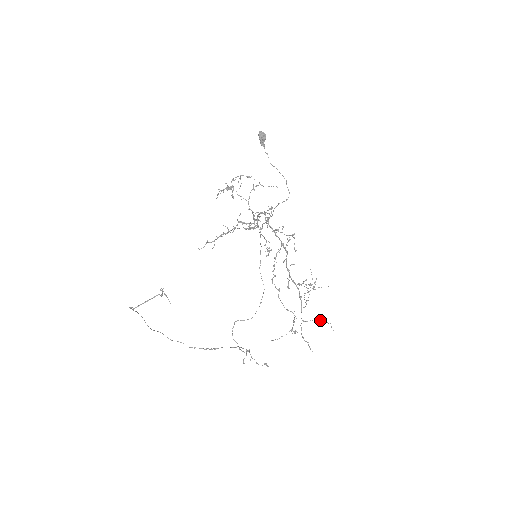
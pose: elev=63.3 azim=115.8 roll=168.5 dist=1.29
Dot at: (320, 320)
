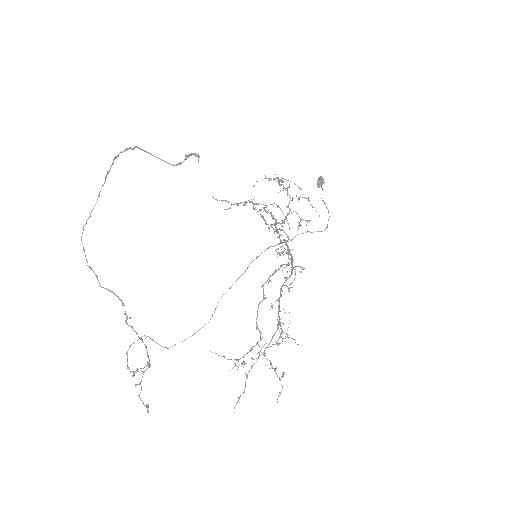
Dot at: (276, 373)
